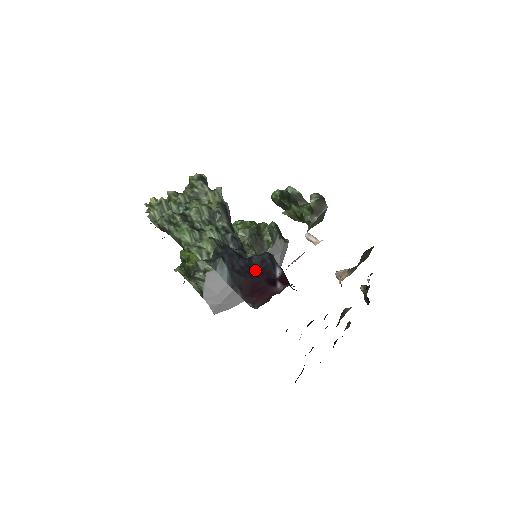
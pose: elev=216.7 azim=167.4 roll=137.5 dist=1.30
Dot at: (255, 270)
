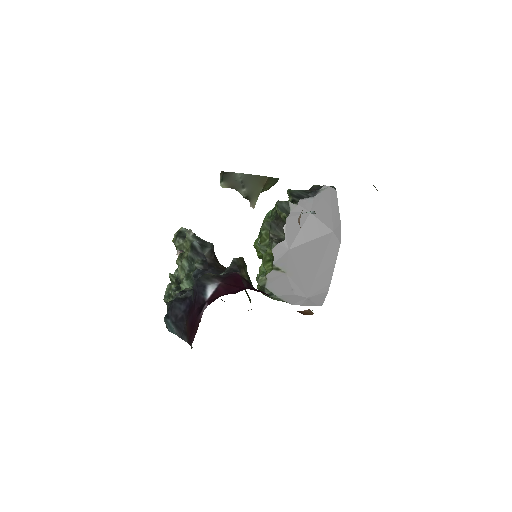
Dot at: (191, 306)
